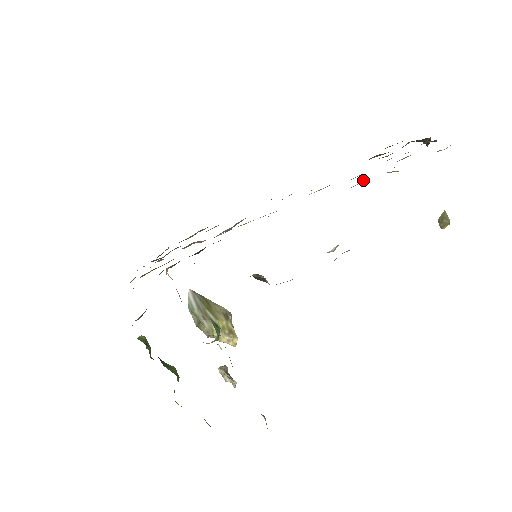
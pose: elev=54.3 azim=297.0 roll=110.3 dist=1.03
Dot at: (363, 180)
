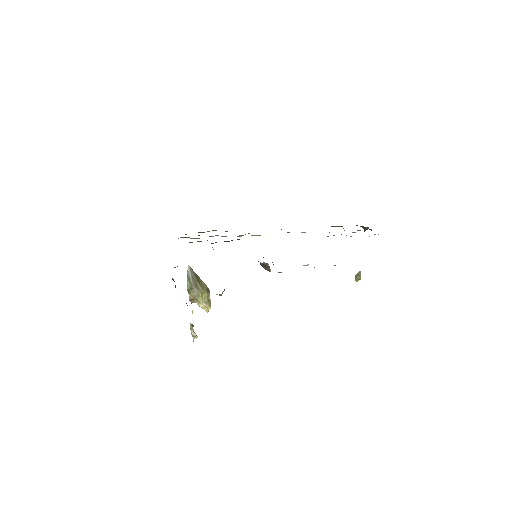
Dot at: (334, 235)
